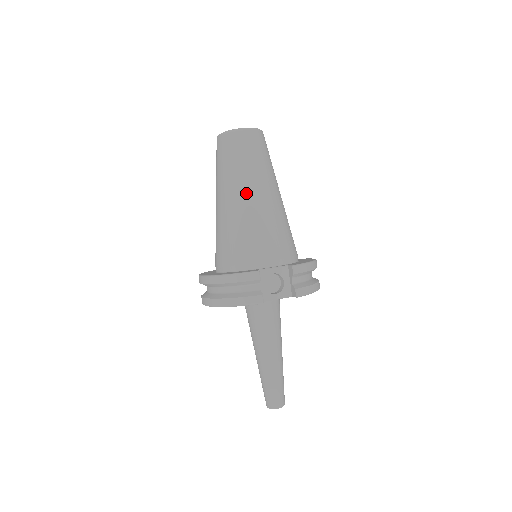
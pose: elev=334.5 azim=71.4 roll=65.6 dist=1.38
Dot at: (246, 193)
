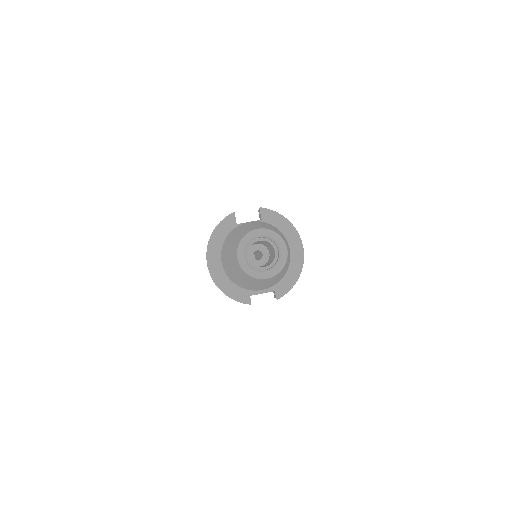
Dot at: (254, 285)
